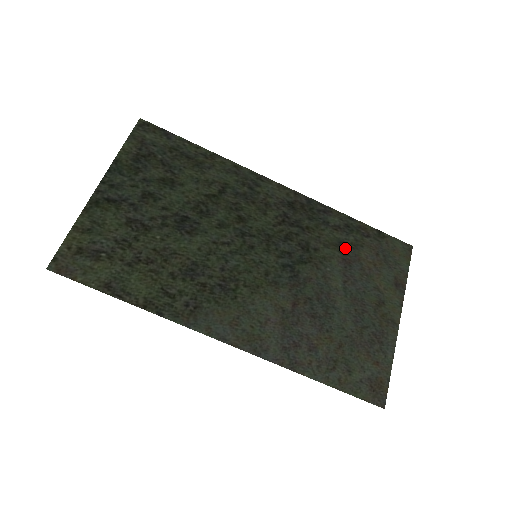
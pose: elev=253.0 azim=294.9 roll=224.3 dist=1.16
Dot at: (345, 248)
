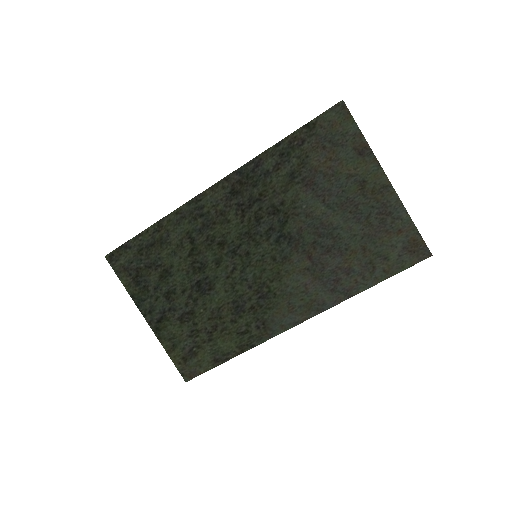
Dot at: (298, 175)
